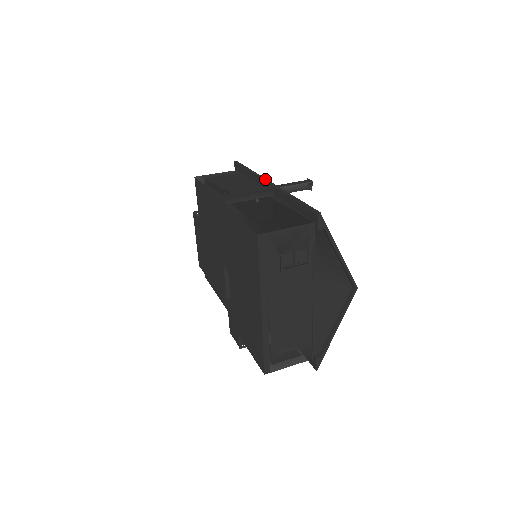
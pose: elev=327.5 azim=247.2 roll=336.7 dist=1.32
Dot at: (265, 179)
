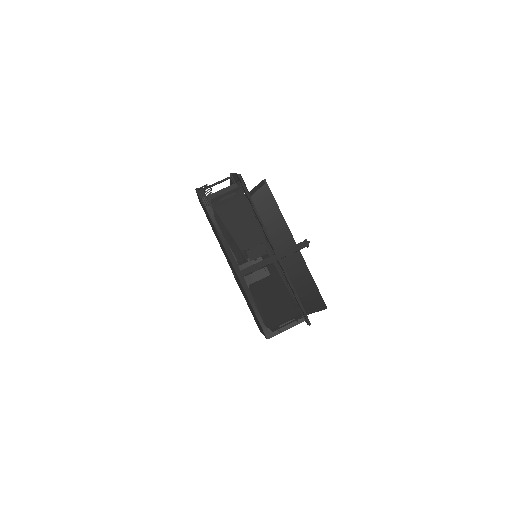
Dot at: (270, 241)
